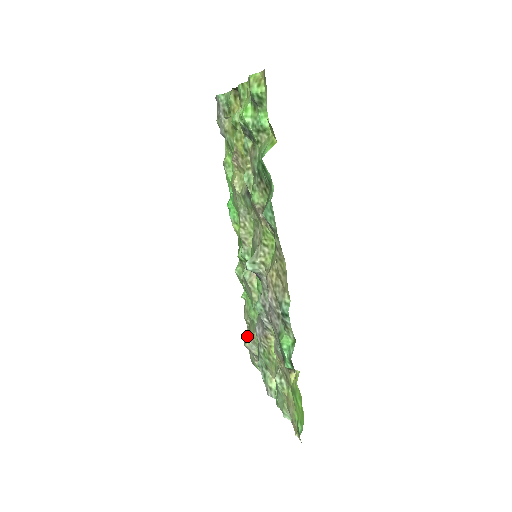
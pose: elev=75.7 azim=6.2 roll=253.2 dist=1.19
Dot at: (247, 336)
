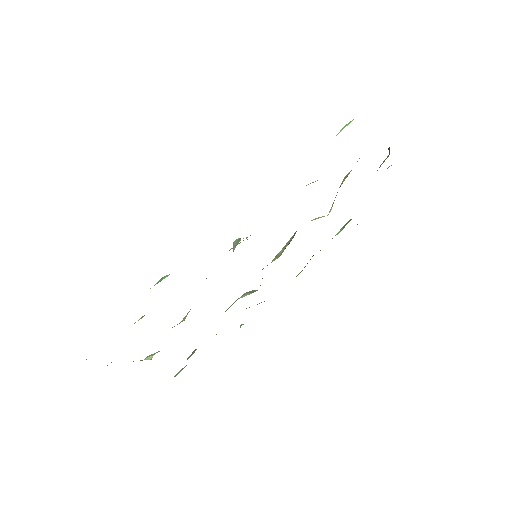
Dot at: occluded
